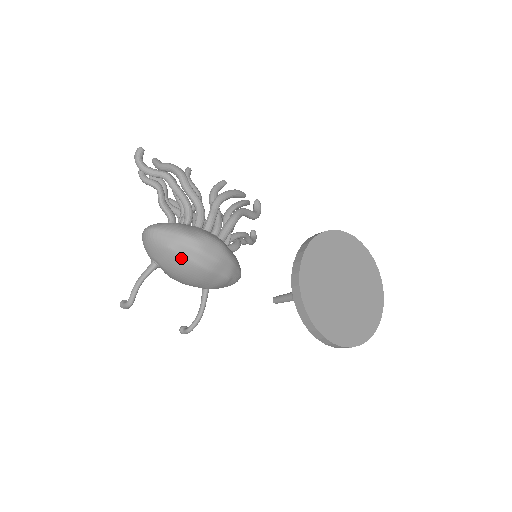
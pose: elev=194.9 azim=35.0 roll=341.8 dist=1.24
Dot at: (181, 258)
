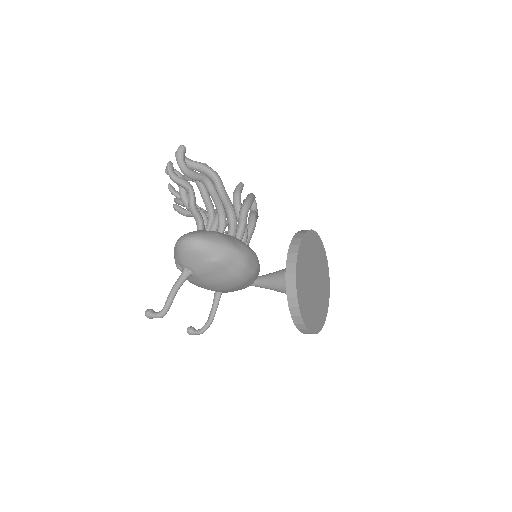
Dot at: (227, 271)
